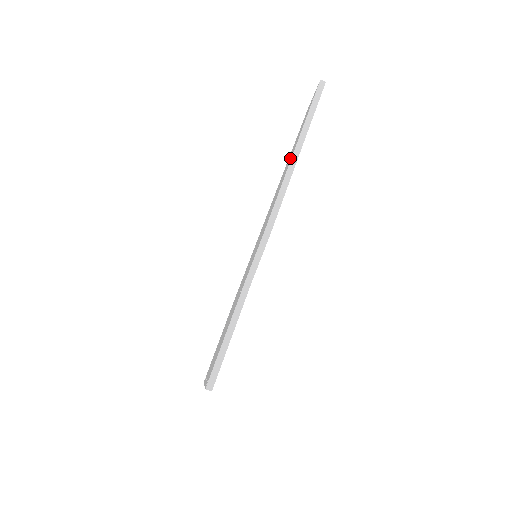
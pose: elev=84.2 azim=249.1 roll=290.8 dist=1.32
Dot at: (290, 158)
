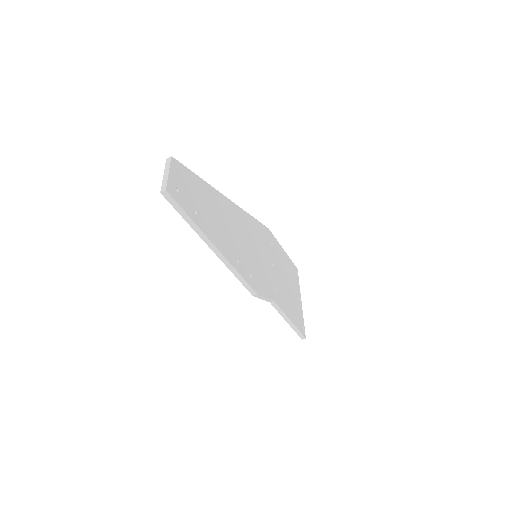
Dot at: occluded
